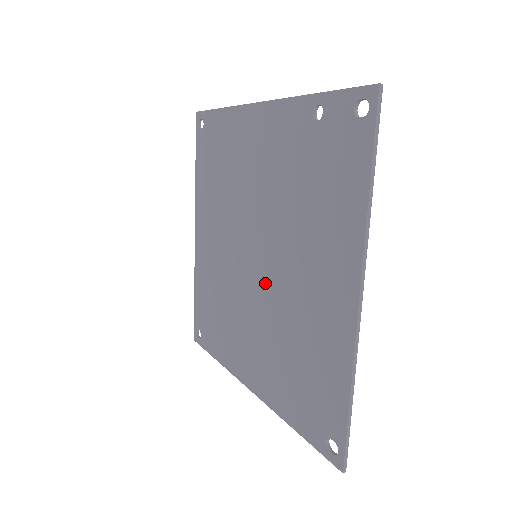
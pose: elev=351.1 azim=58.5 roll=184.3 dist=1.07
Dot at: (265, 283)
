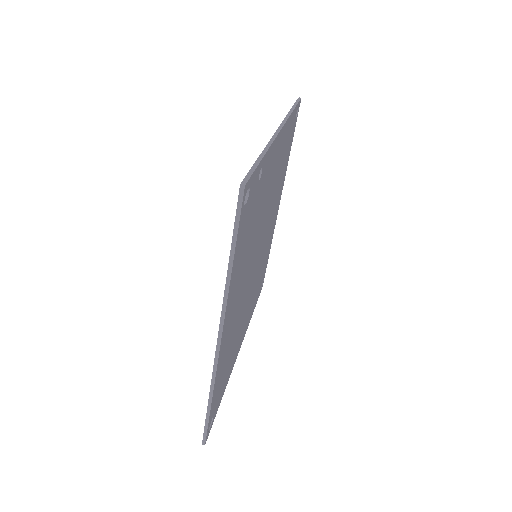
Dot at: occluded
